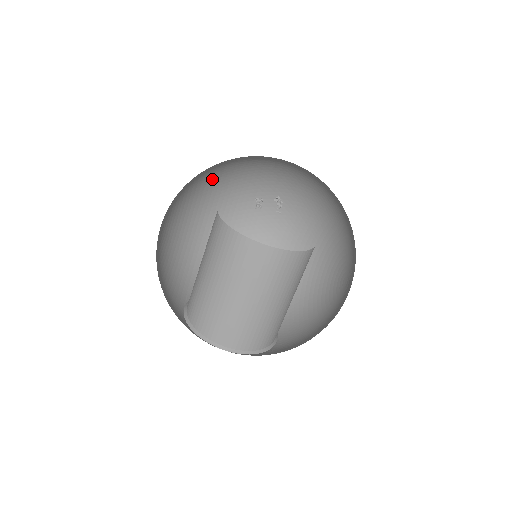
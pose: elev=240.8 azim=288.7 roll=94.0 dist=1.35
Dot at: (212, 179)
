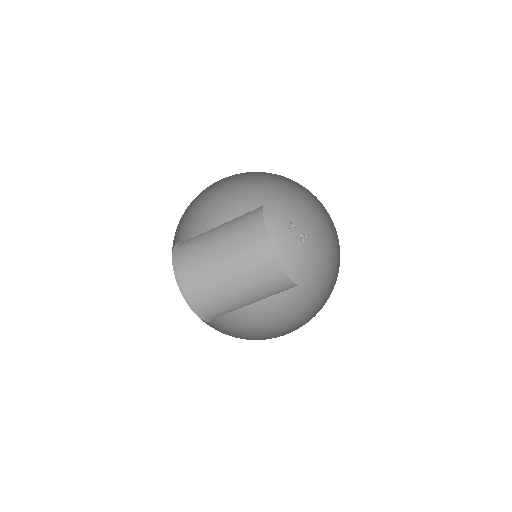
Dot at: (274, 185)
